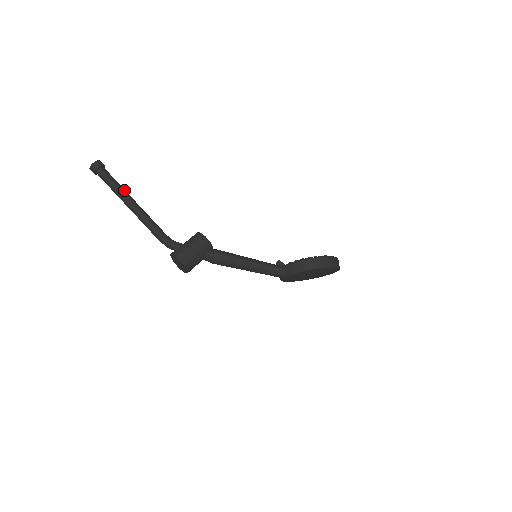
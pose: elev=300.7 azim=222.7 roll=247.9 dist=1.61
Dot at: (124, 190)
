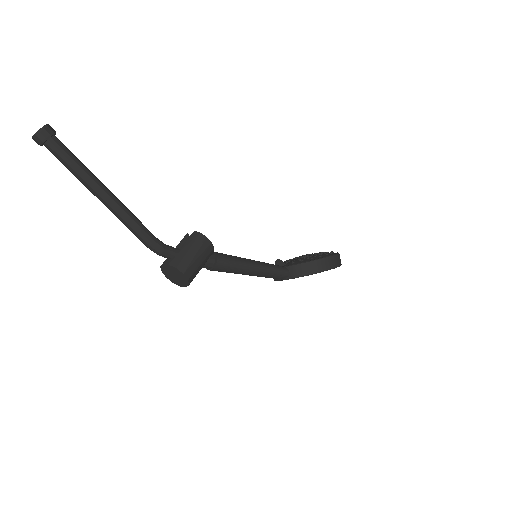
Dot at: (91, 173)
